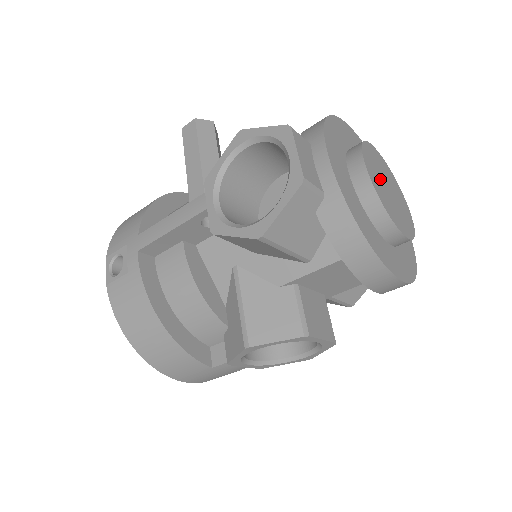
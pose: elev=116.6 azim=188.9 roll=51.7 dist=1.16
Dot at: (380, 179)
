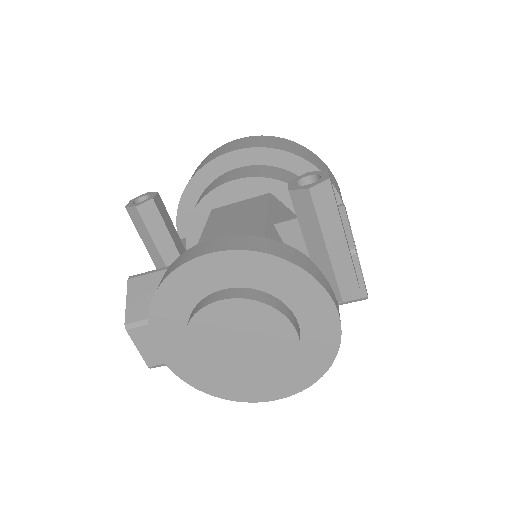
Dot at: (220, 348)
